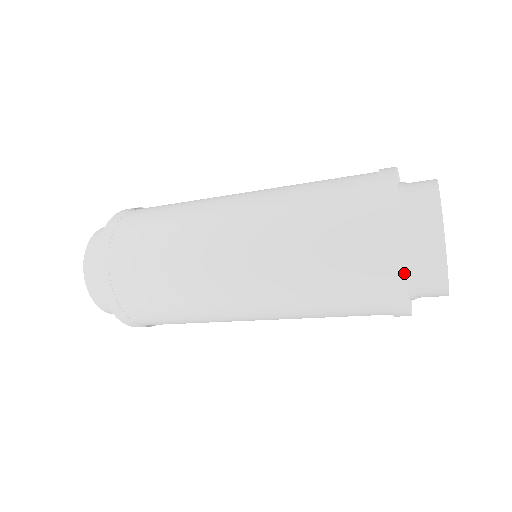
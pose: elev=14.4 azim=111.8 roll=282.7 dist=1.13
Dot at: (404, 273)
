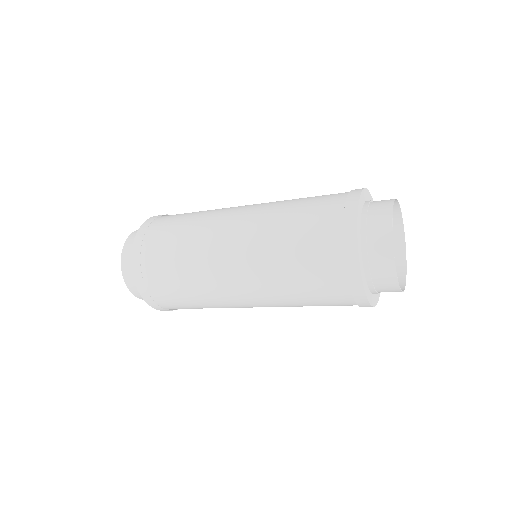
Dot at: (359, 254)
